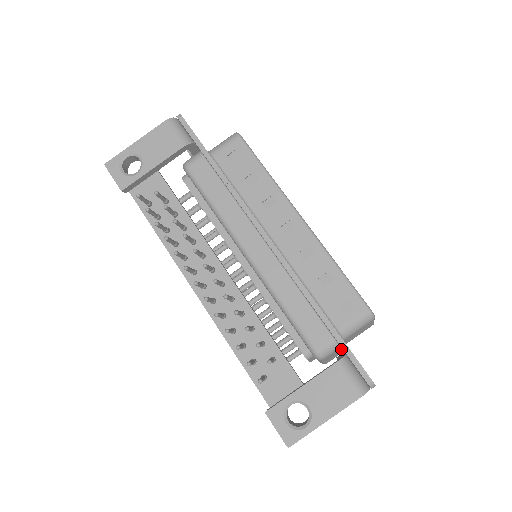
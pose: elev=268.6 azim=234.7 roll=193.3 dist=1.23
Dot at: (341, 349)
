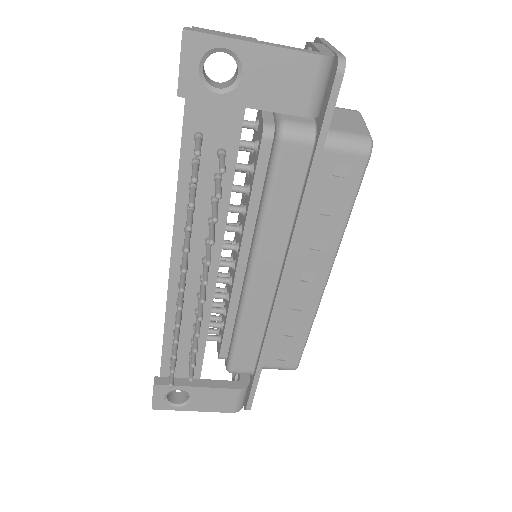
Dot at: occluded
